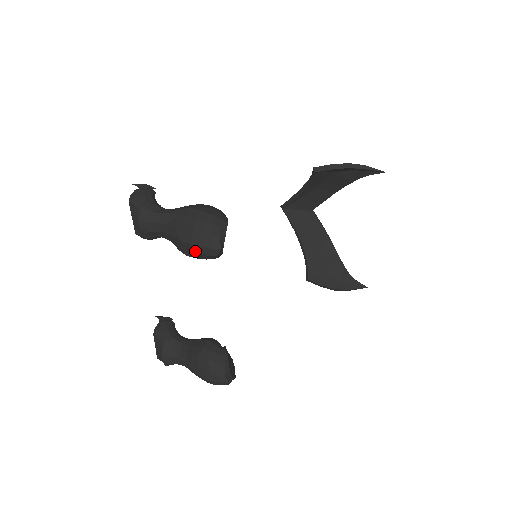
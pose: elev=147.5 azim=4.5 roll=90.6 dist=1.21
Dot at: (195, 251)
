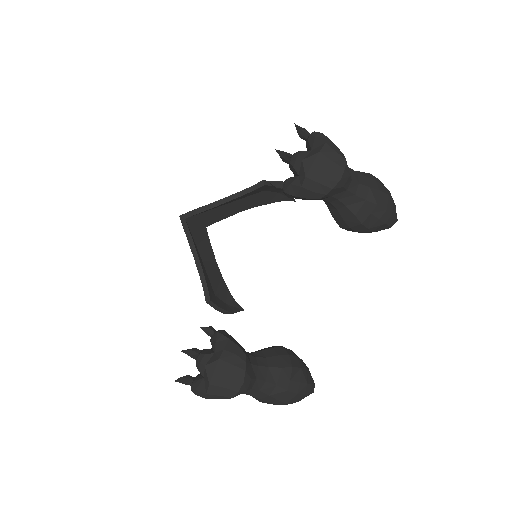
Dot at: (383, 218)
